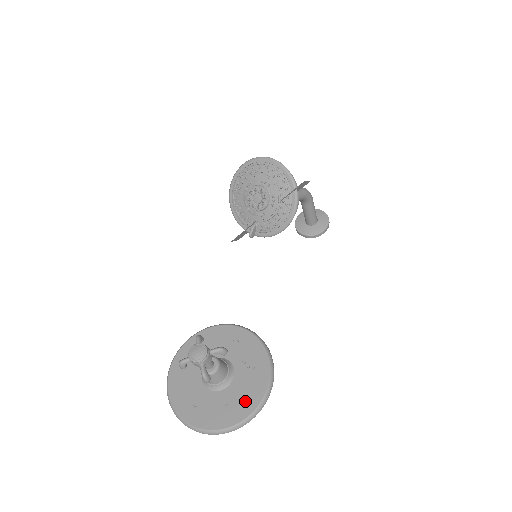
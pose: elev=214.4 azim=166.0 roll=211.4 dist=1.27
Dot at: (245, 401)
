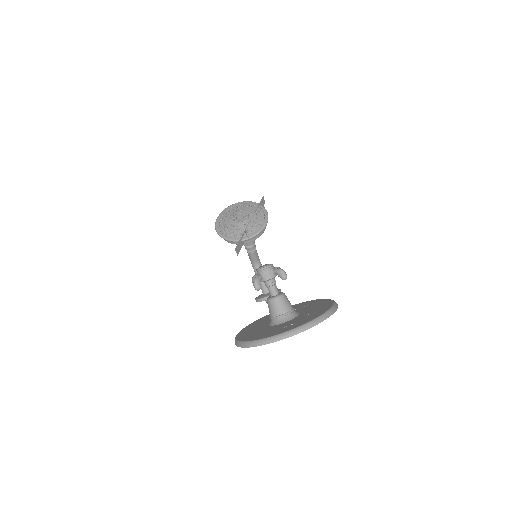
Dot at: (321, 306)
